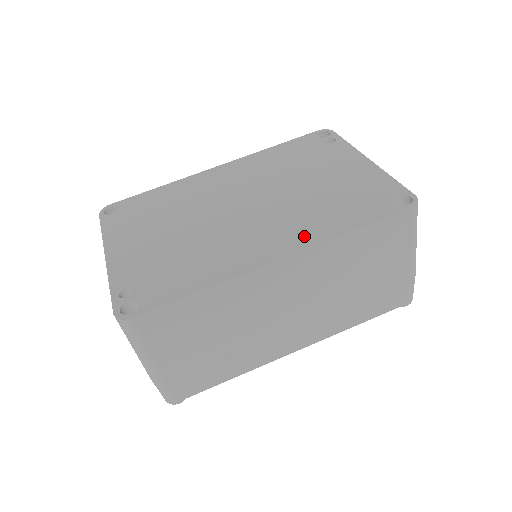
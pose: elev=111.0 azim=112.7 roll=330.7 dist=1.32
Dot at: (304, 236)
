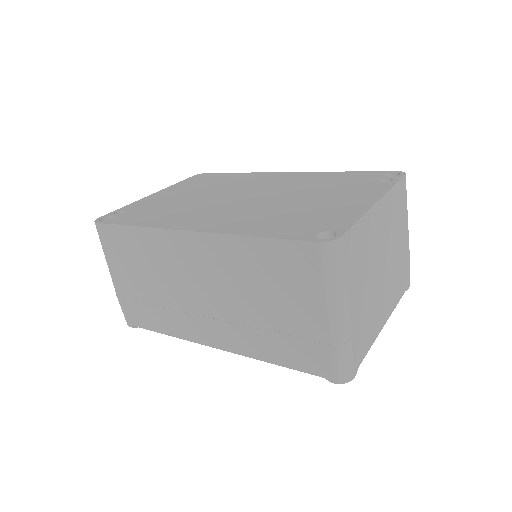
Dot at: (226, 225)
